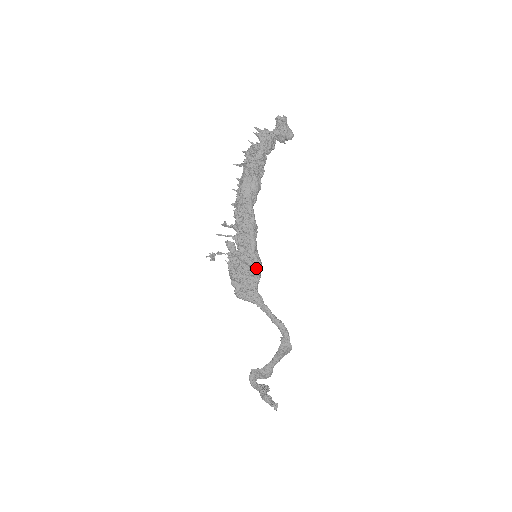
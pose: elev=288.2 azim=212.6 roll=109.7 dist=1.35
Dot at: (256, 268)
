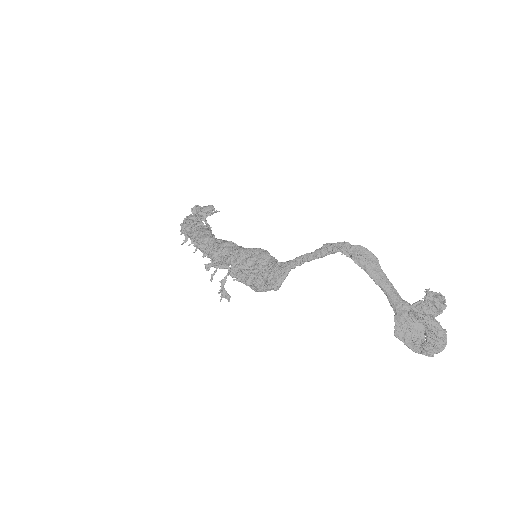
Dot at: (259, 254)
